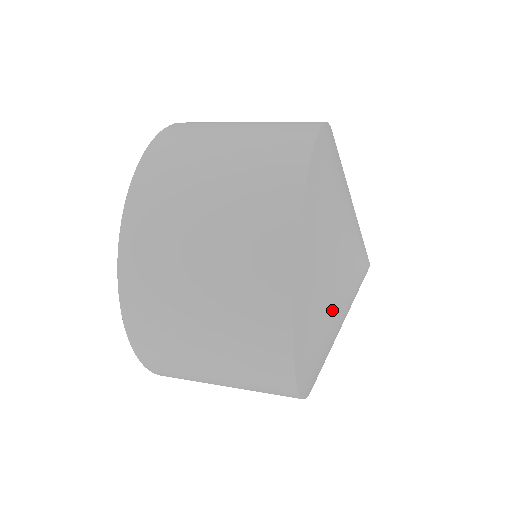
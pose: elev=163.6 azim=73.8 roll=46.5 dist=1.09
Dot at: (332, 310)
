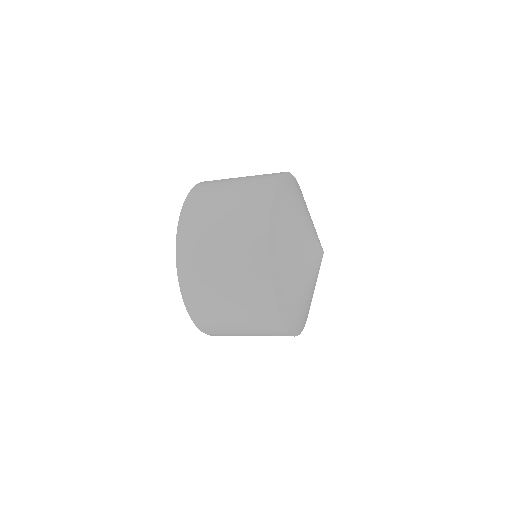
Dot at: (296, 262)
